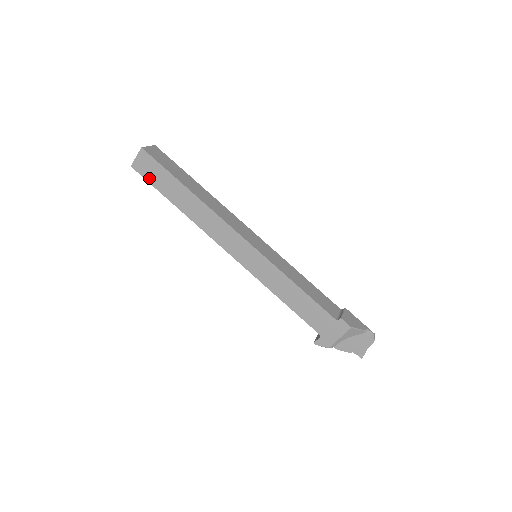
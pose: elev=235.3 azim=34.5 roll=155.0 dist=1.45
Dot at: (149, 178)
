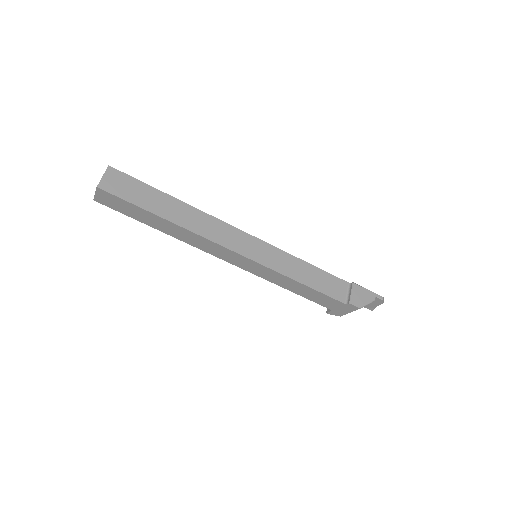
Dot at: (119, 210)
